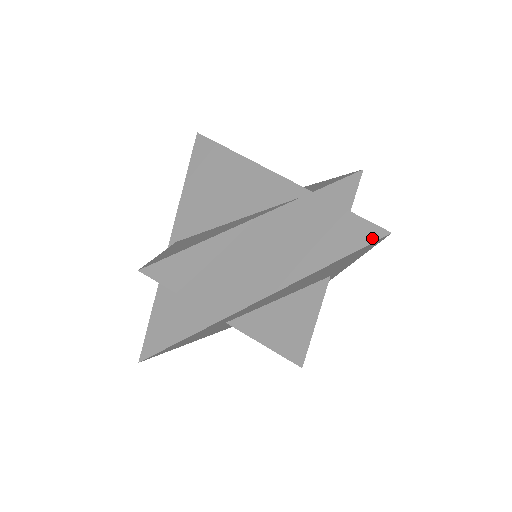
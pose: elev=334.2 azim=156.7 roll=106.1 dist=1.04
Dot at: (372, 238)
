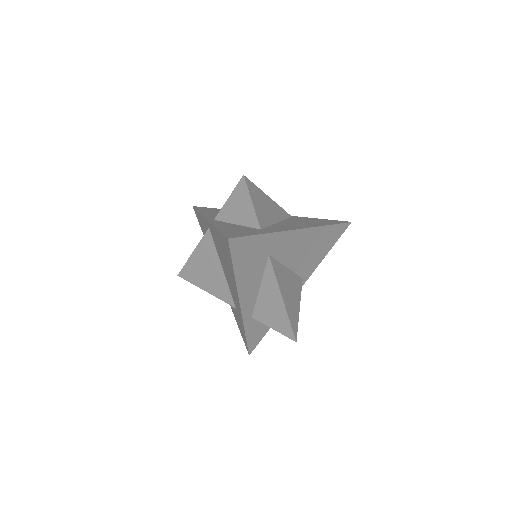
Dot at: (344, 222)
